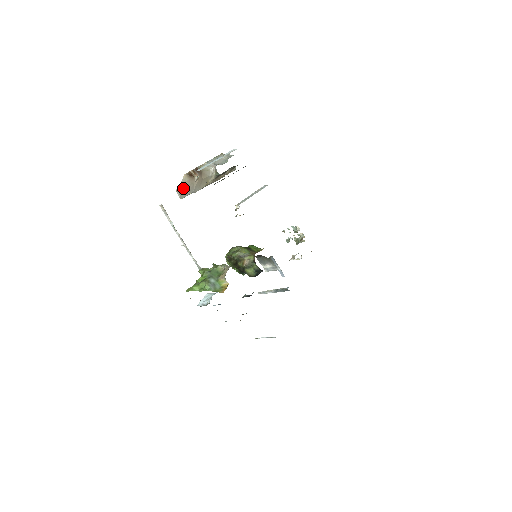
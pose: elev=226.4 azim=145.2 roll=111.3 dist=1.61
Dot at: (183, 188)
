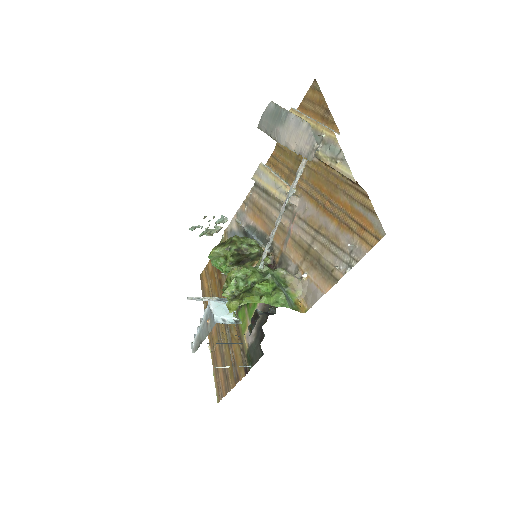
Dot at: (314, 146)
